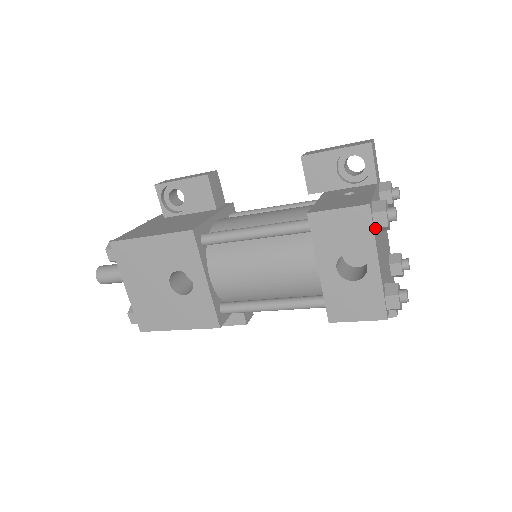
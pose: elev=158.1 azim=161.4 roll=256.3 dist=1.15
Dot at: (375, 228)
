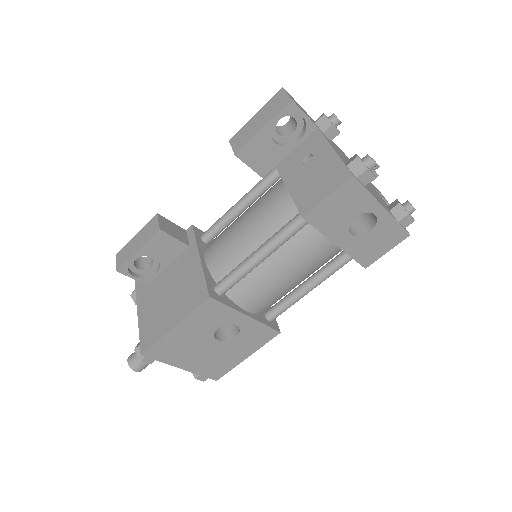
Dot at: (365, 185)
